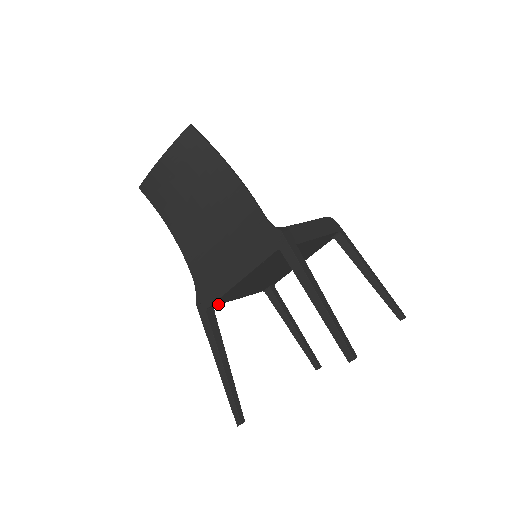
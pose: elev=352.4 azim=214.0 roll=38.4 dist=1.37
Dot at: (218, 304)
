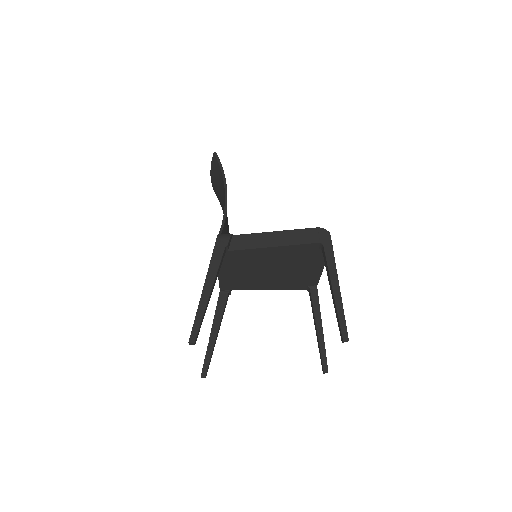
Dot at: (234, 289)
